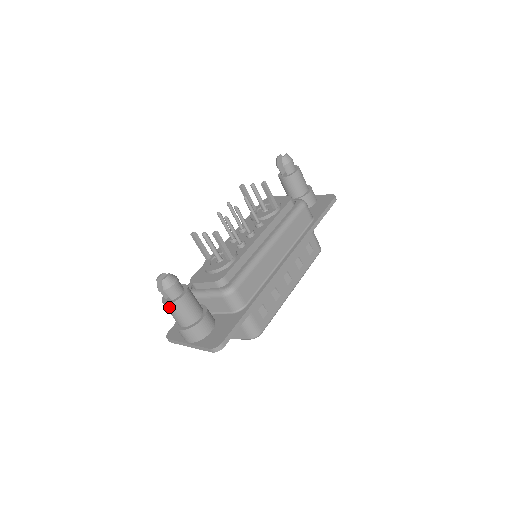
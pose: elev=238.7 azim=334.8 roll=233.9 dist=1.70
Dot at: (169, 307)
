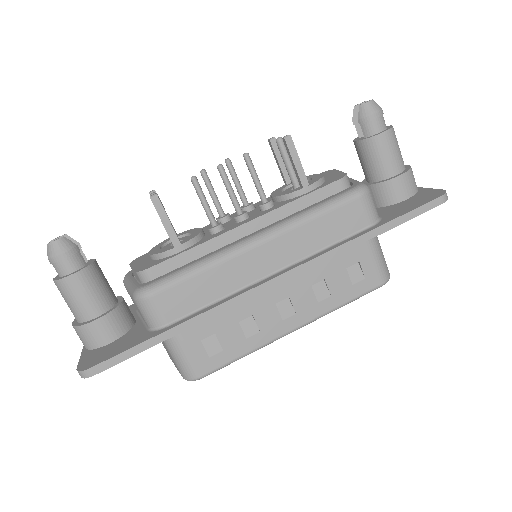
Dot at: (56, 285)
